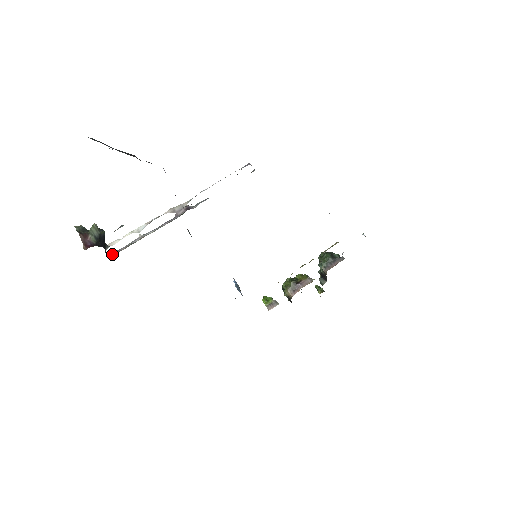
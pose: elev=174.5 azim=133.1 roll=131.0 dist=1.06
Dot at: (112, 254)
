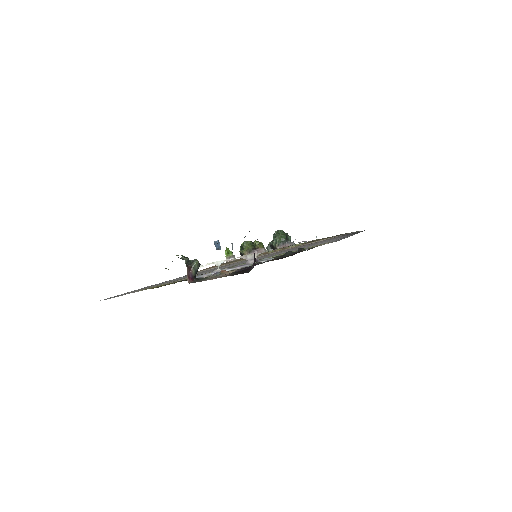
Dot at: occluded
